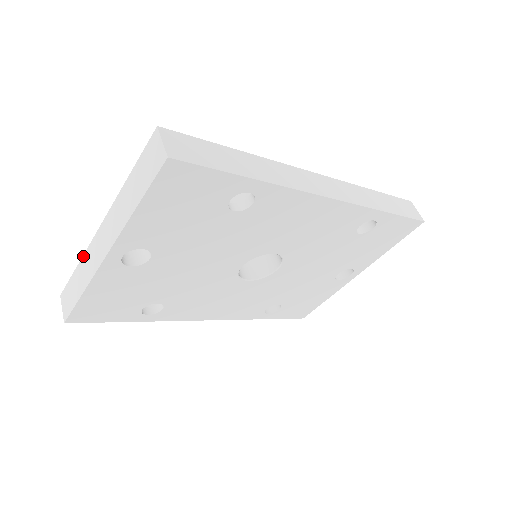
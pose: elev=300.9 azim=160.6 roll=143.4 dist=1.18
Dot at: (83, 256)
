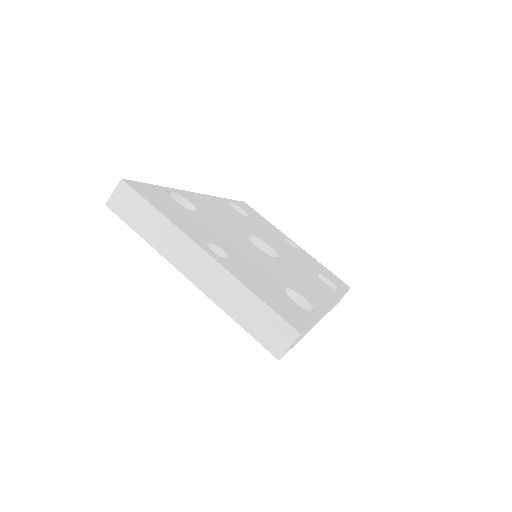
Dot at: (171, 223)
